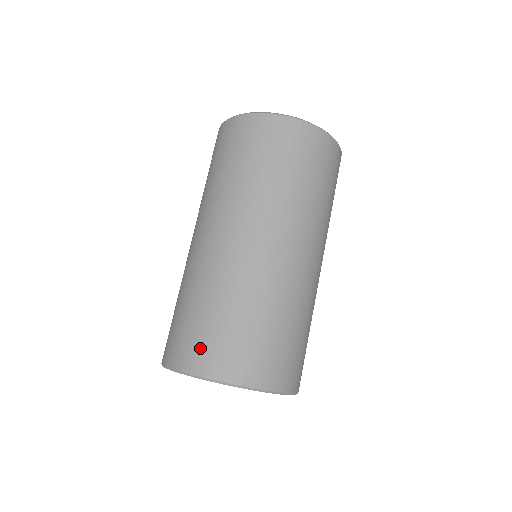
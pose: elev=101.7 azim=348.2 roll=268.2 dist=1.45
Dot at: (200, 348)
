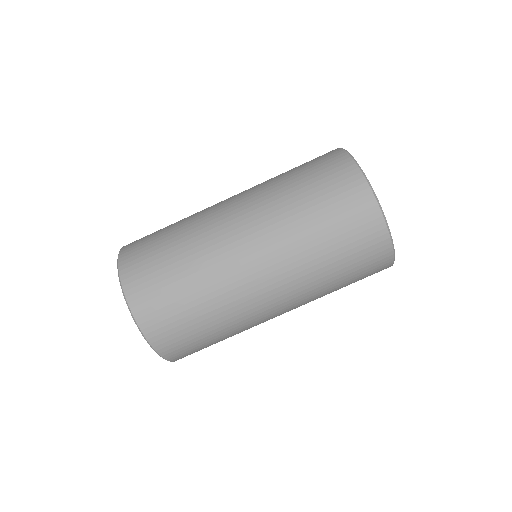
Dot at: (142, 270)
